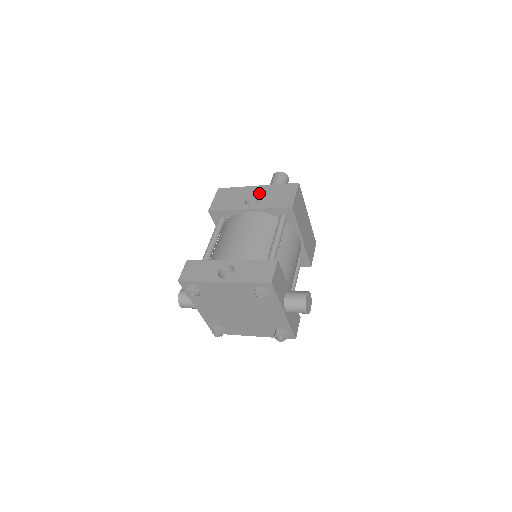
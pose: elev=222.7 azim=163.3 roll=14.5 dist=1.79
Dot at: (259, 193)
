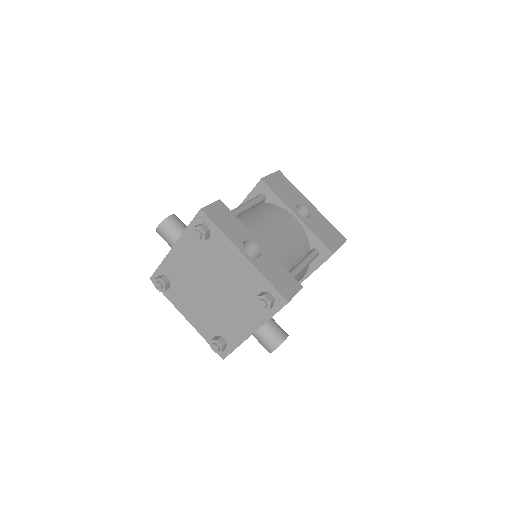
Dot at: (312, 212)
